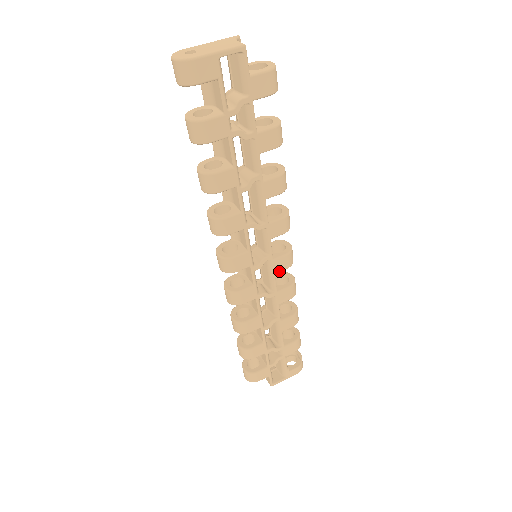
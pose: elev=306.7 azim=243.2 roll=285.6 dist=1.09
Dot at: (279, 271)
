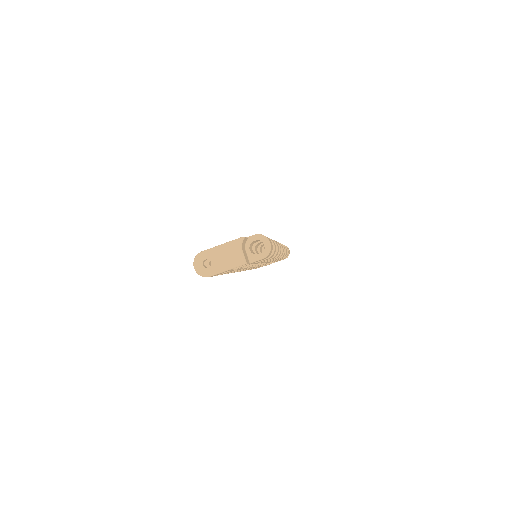
Dot at: occluded
